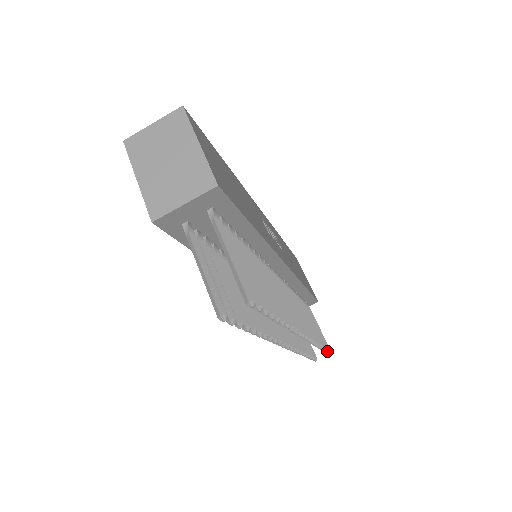
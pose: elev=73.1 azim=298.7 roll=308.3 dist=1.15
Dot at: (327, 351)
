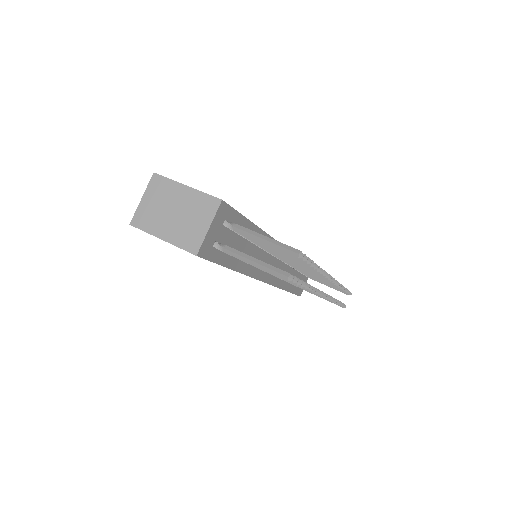
Dot at: occluded
